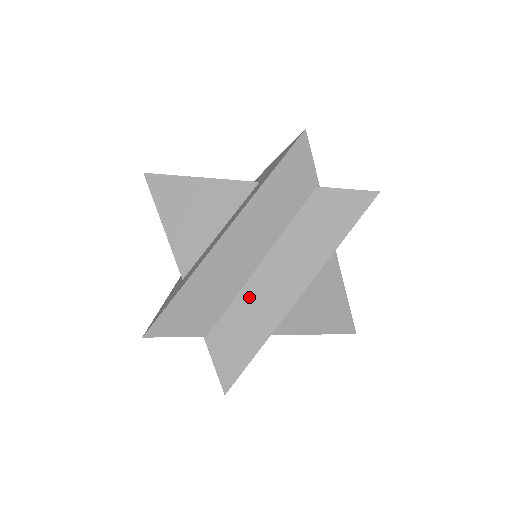
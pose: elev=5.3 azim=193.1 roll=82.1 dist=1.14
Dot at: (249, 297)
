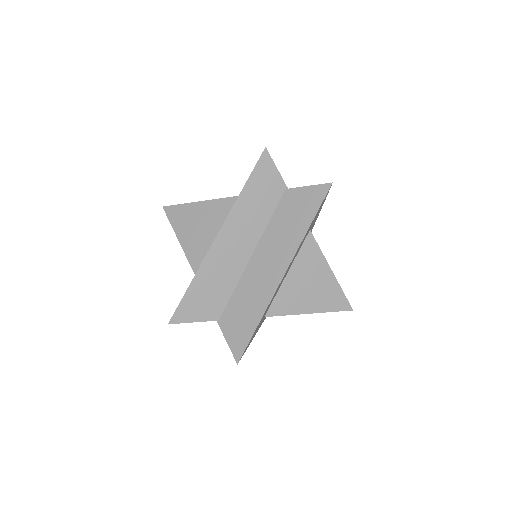
Dot at: (246, 284)
